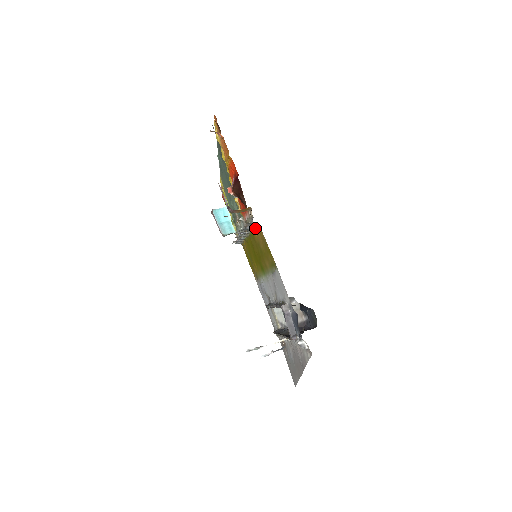
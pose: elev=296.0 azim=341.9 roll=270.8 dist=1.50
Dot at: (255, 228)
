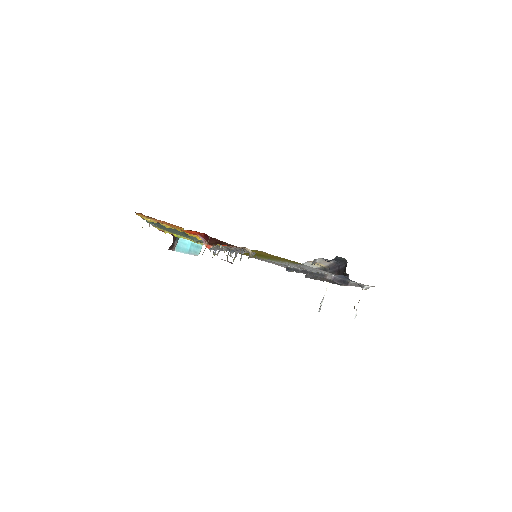
Dot at: occluded
